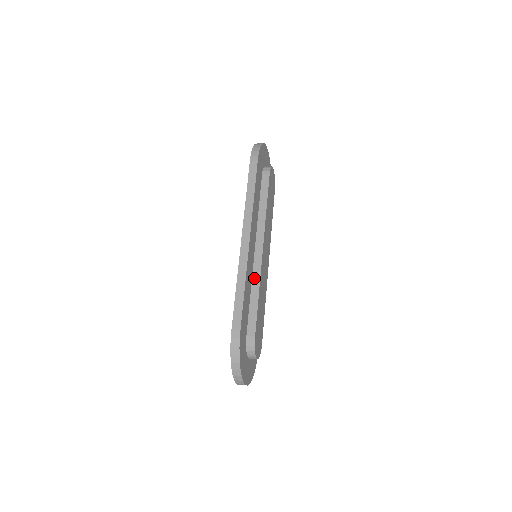
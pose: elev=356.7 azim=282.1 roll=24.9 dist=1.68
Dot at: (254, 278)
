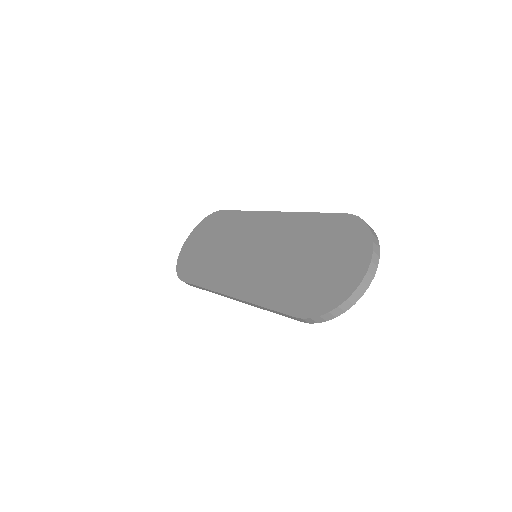
Dot at: occluded
